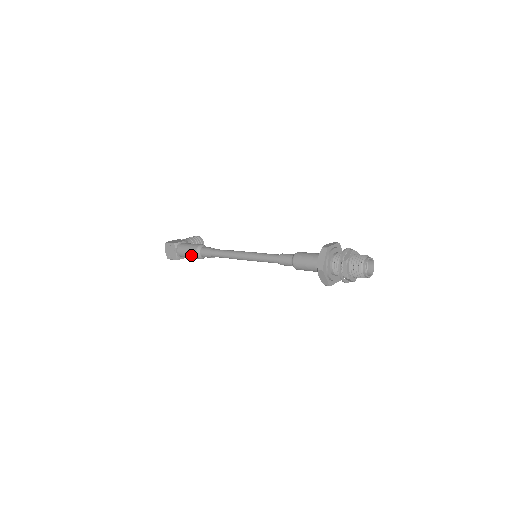
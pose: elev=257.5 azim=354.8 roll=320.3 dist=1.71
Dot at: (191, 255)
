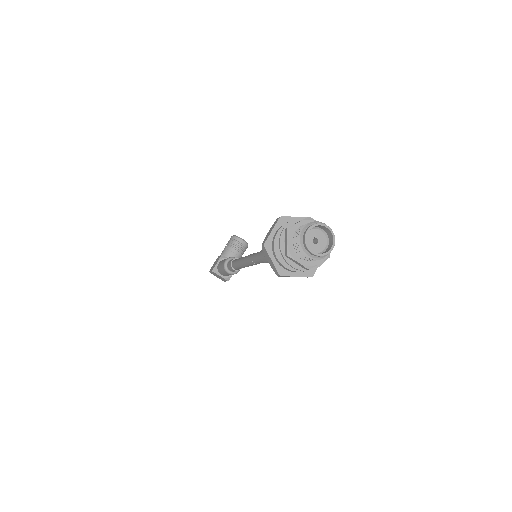
Dot at: occluded
